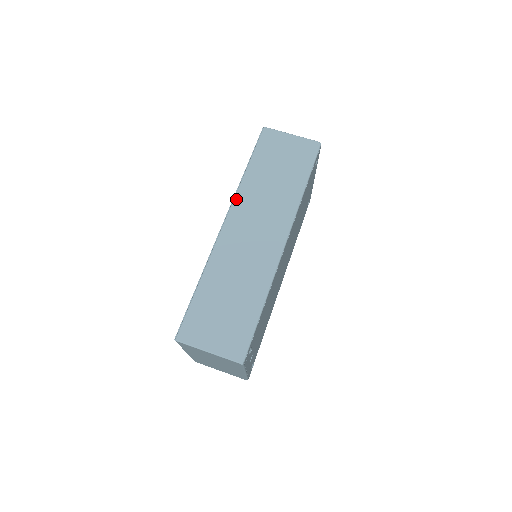
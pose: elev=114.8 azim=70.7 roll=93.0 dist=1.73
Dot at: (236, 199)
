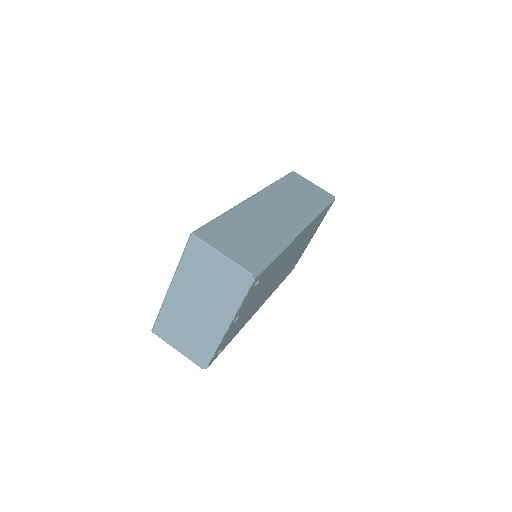
Dot at: (266, 189)
